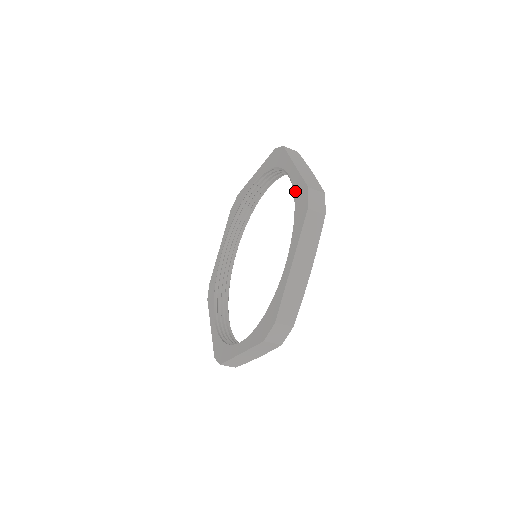
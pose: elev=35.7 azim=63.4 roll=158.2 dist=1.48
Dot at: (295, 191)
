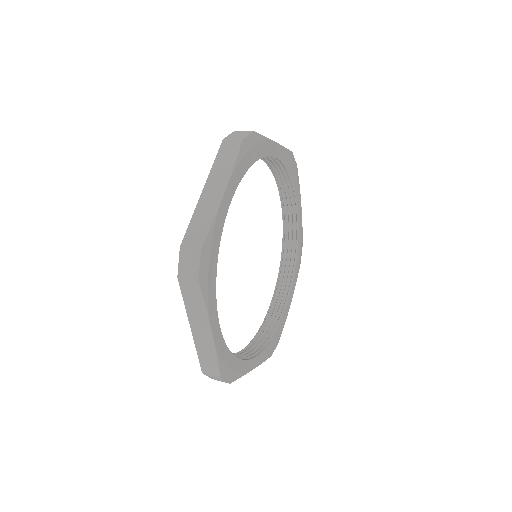
Dot at: occluded
